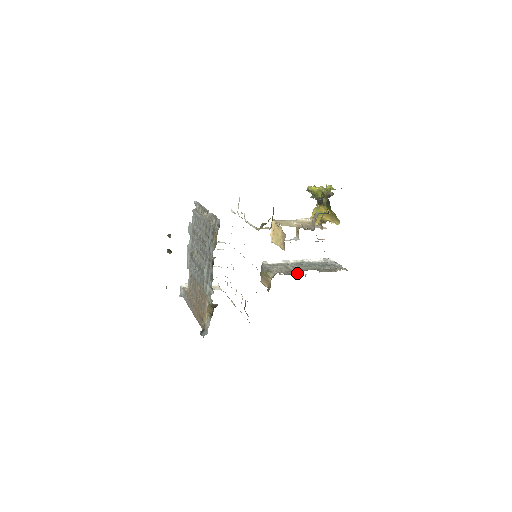
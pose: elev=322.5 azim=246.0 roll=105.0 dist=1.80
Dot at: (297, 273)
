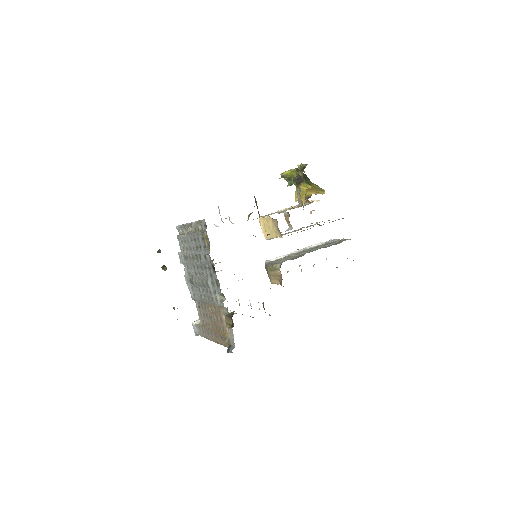
Dot at: (303, 255)
